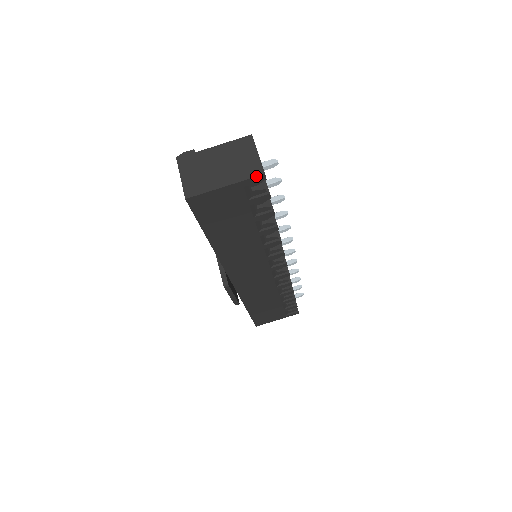
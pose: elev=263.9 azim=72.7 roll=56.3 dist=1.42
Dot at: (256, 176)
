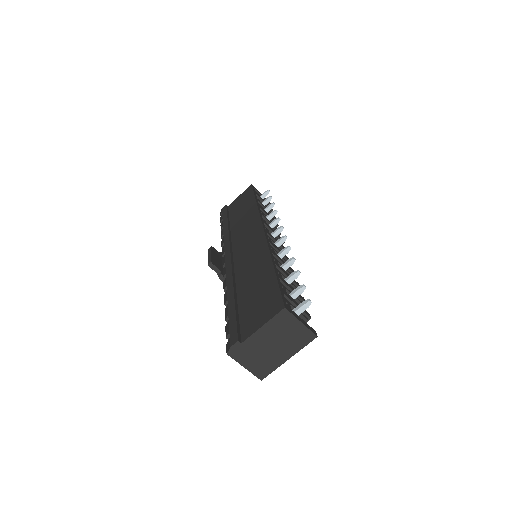
Dot at: occluded
